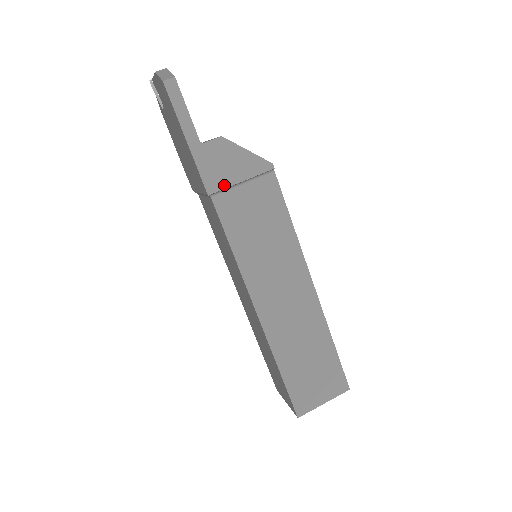
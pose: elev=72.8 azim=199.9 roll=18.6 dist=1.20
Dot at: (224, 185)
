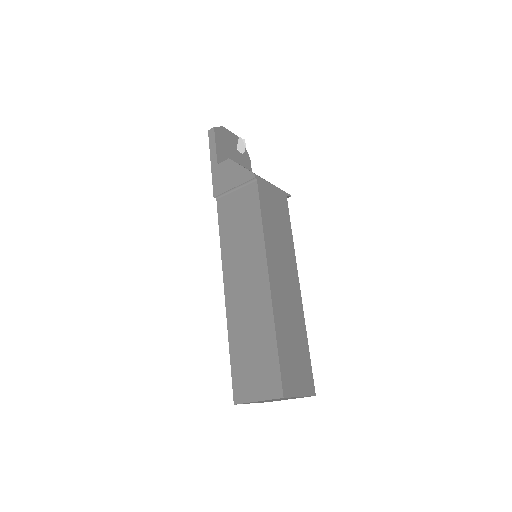
Dot at: (224, 190)
